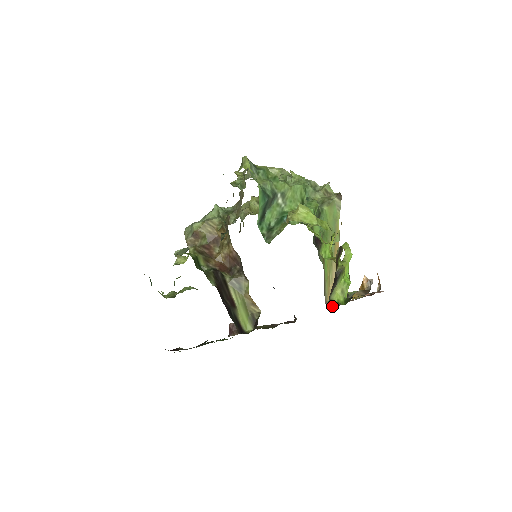
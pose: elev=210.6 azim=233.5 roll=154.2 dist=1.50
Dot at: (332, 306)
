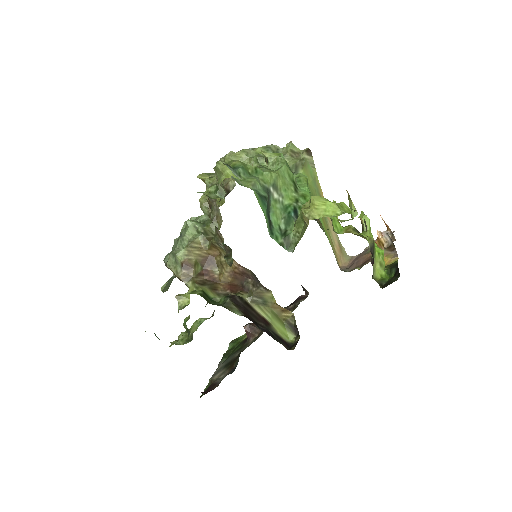
Dot at: occluded
